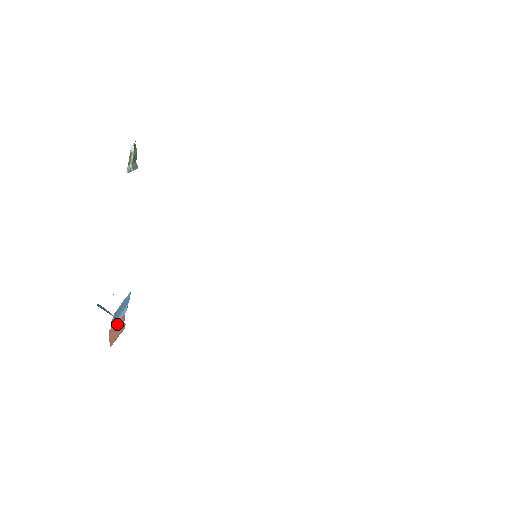
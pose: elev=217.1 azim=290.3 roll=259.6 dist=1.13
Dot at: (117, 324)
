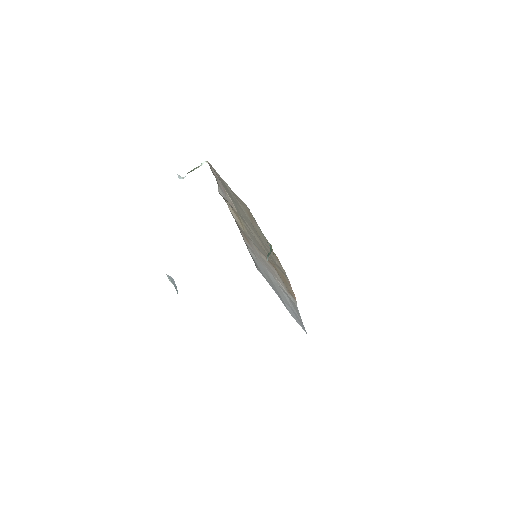
Dot at: occluded
